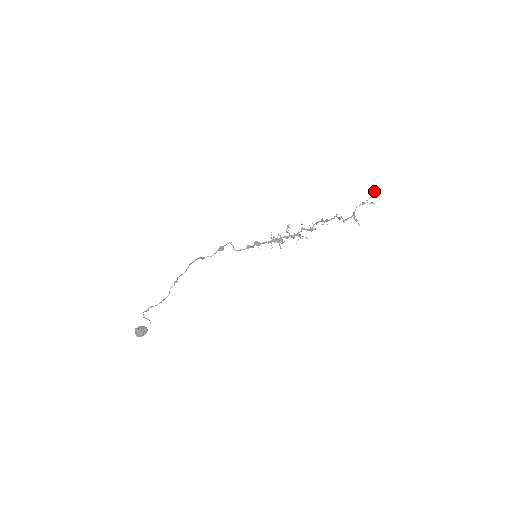
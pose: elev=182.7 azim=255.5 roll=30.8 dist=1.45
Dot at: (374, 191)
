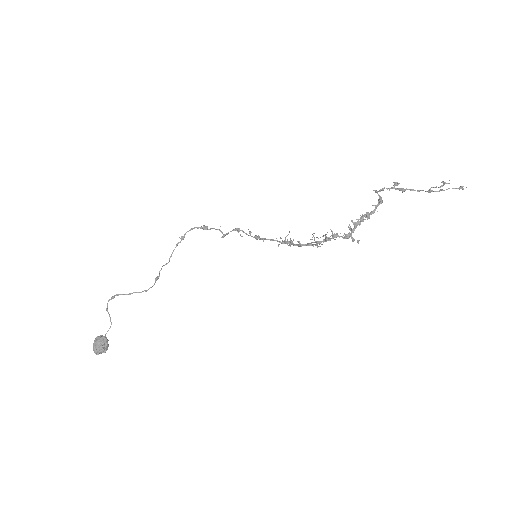
Dot at: (460, 187)
